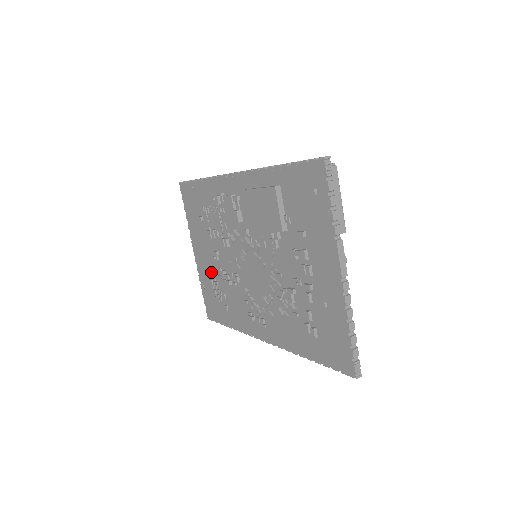
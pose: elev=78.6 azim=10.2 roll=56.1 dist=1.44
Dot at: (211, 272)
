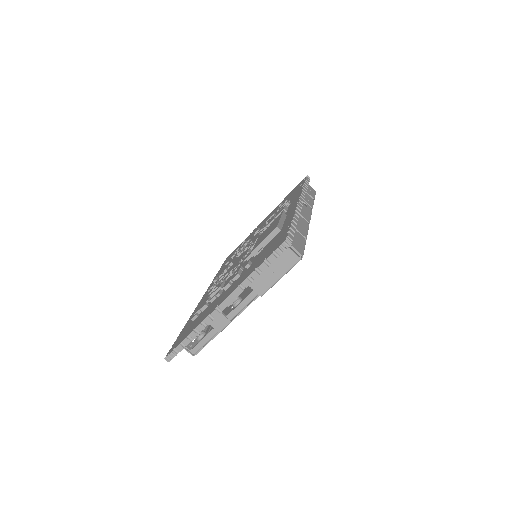
Dot at: occluded
